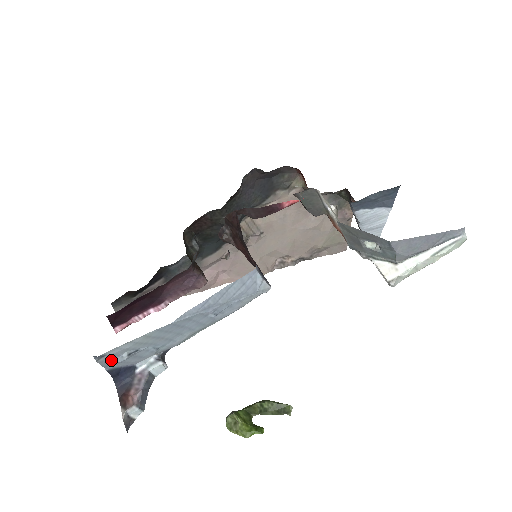
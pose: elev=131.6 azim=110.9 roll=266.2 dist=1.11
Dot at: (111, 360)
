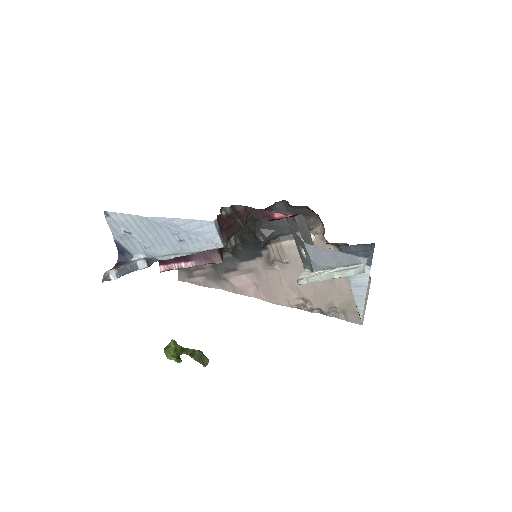
Dot at: (115, 228)
